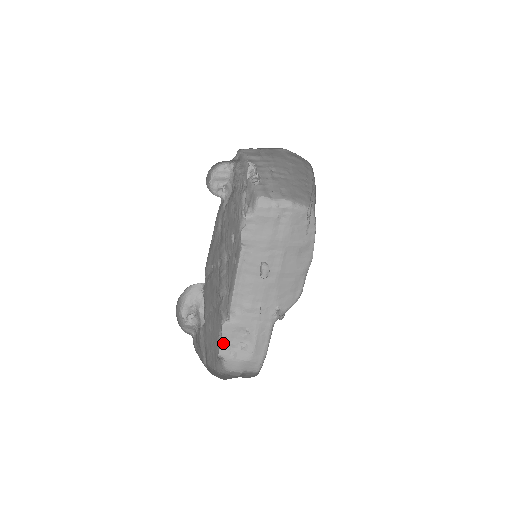
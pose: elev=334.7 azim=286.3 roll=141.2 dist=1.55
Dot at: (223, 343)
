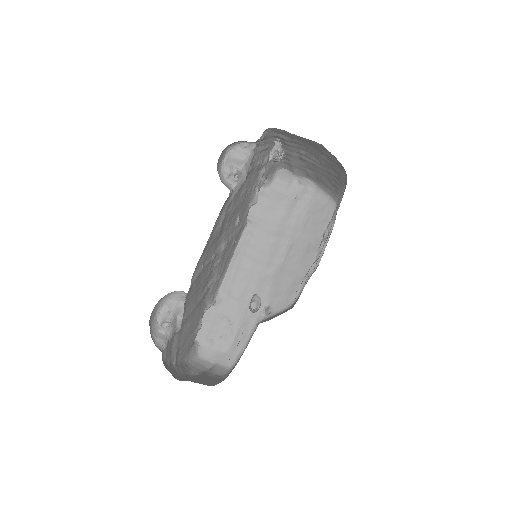
Dot at: (202, 327)
